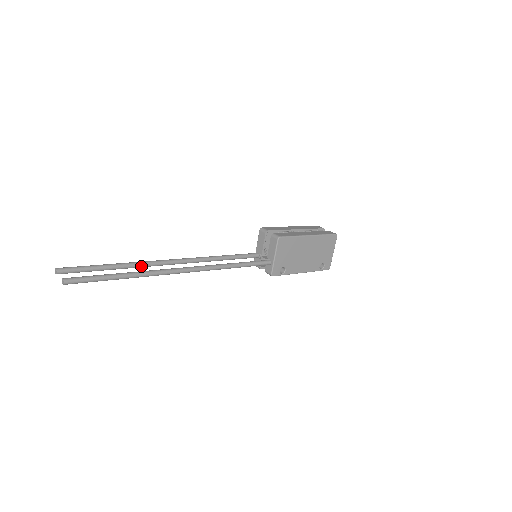
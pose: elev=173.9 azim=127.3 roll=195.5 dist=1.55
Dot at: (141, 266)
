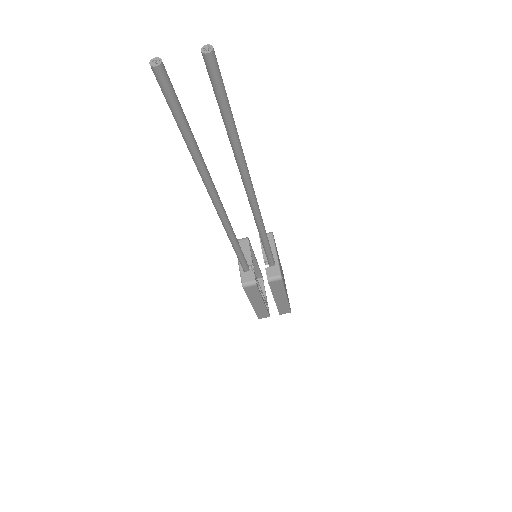
Dot at: (206, 169)
